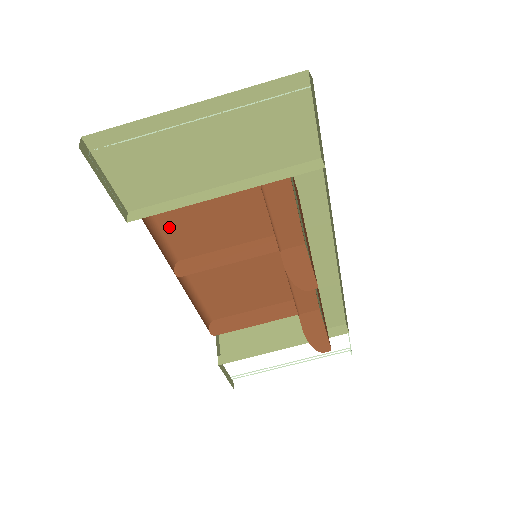
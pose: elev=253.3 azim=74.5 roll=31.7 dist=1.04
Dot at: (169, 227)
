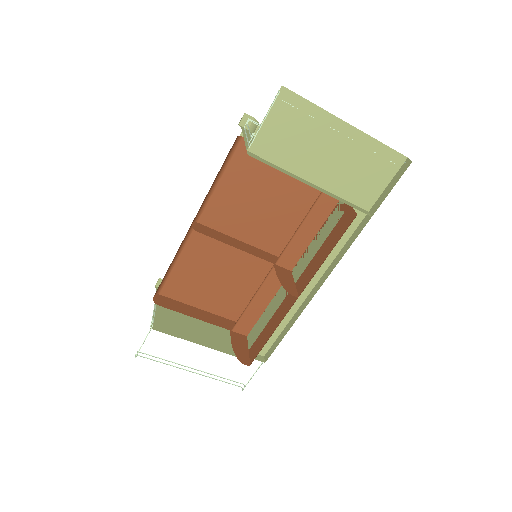
Dot at: (220, 191)
